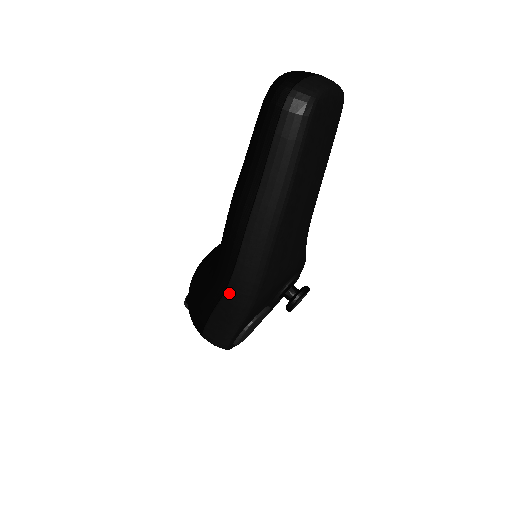
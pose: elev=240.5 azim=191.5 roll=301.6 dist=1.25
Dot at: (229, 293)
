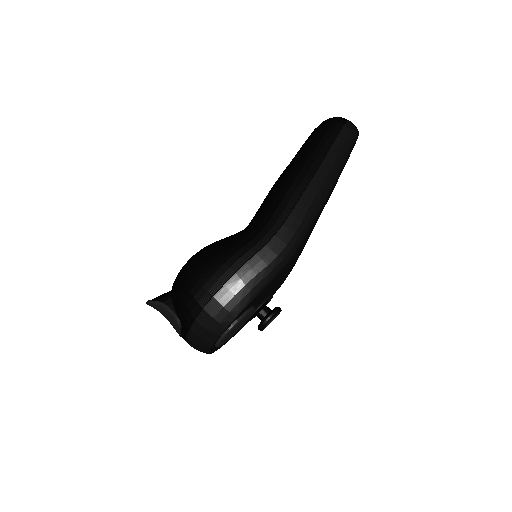
Dot at: (273, 243)
